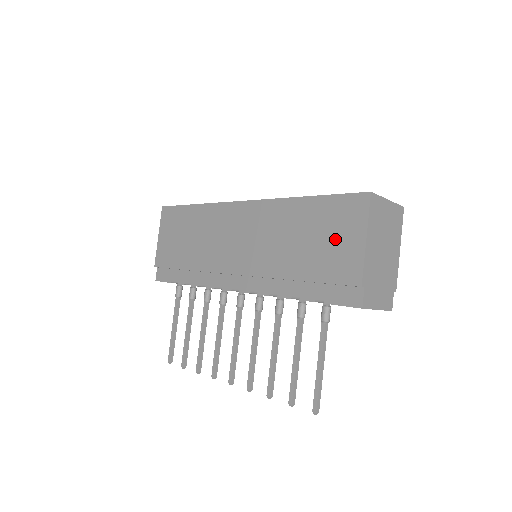
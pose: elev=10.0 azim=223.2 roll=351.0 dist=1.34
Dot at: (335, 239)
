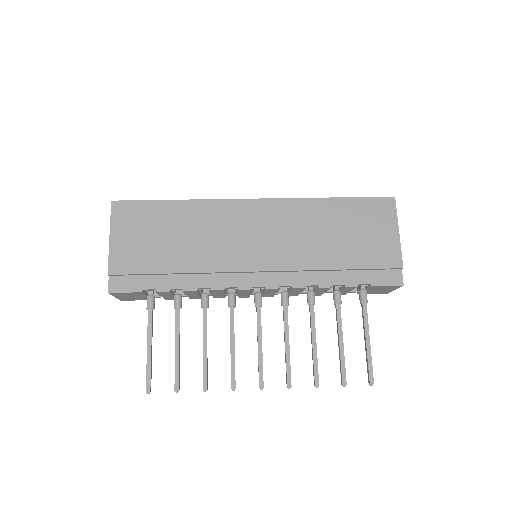
Dot at: (371, 232)
